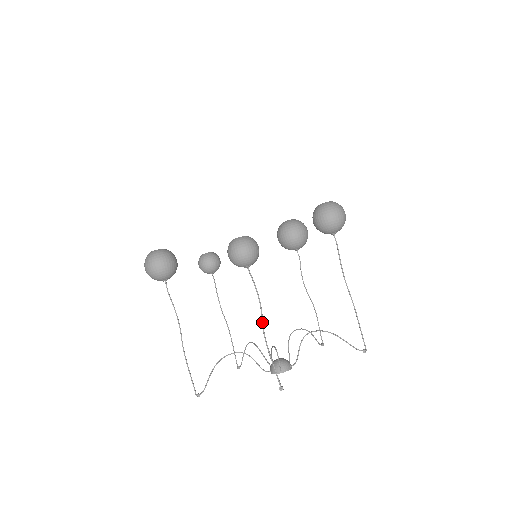
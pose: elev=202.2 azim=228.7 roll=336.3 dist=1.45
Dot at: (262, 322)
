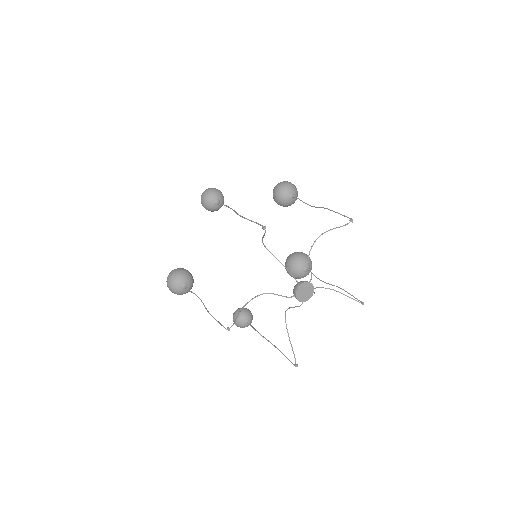
Dot at: (235, 212)
